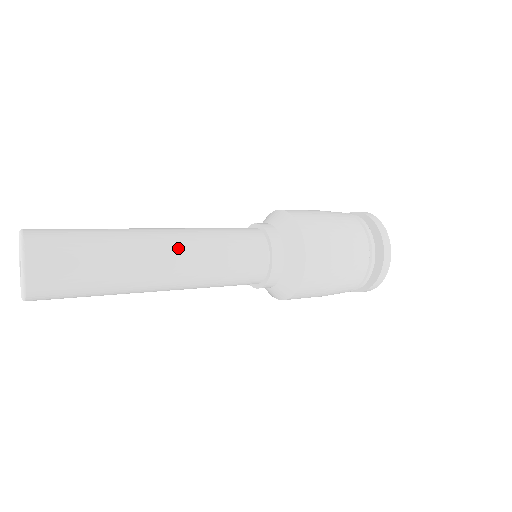
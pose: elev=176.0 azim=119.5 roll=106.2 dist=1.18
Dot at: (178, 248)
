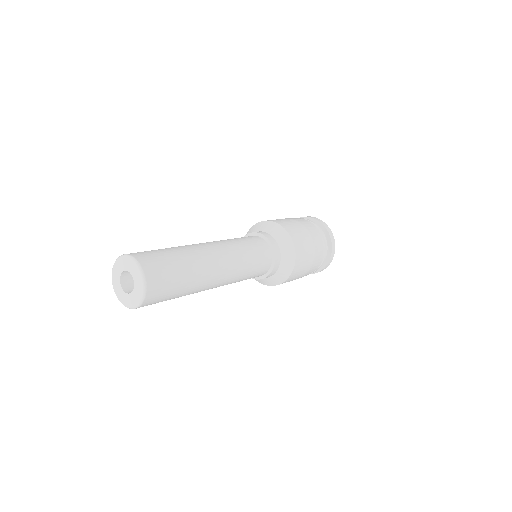
Dot at: (227, 271)
